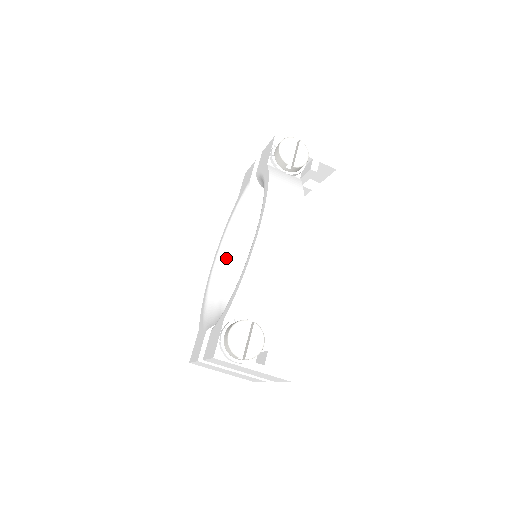
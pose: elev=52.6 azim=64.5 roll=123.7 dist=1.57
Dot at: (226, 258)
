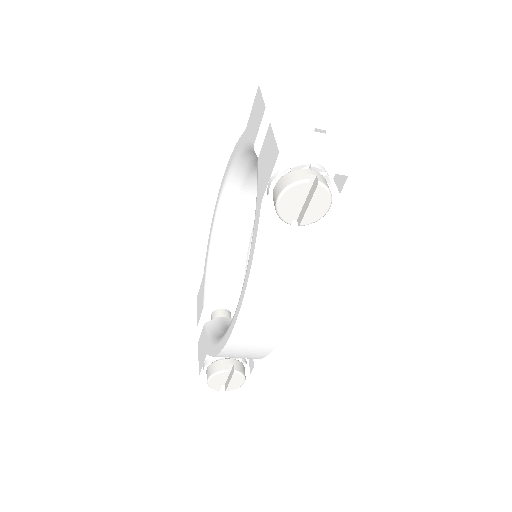
Dot at: (234, 195)
